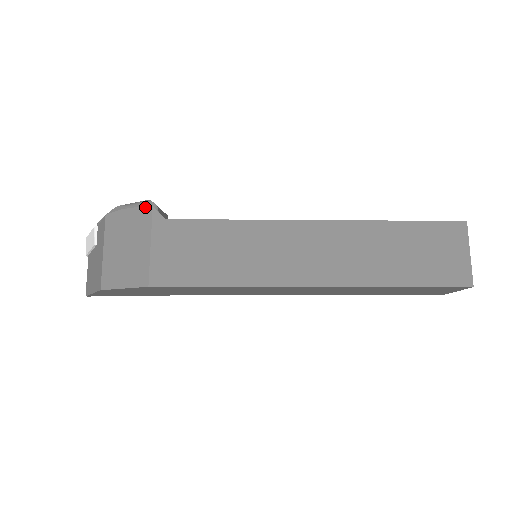
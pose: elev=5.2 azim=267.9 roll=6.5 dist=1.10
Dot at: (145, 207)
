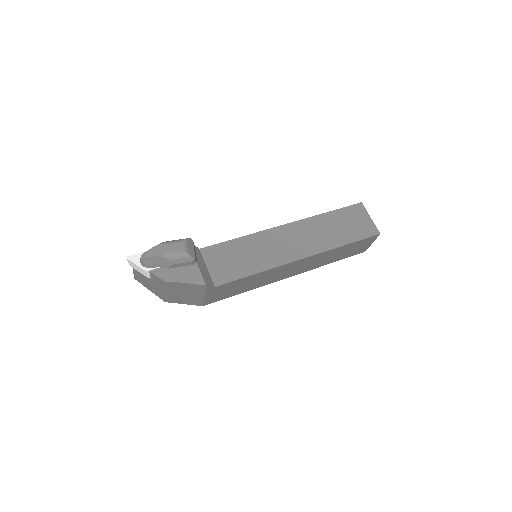
Dot at: (201, 286)
